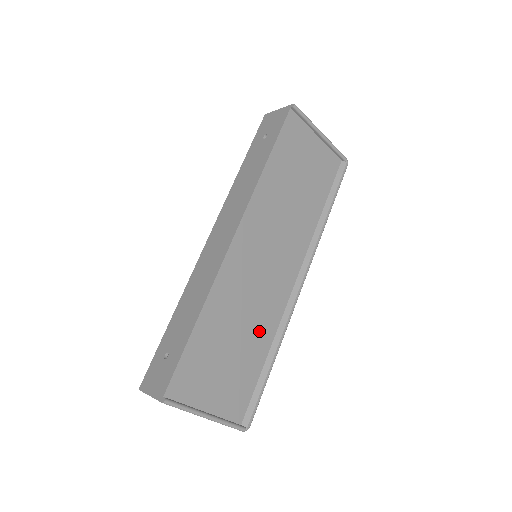
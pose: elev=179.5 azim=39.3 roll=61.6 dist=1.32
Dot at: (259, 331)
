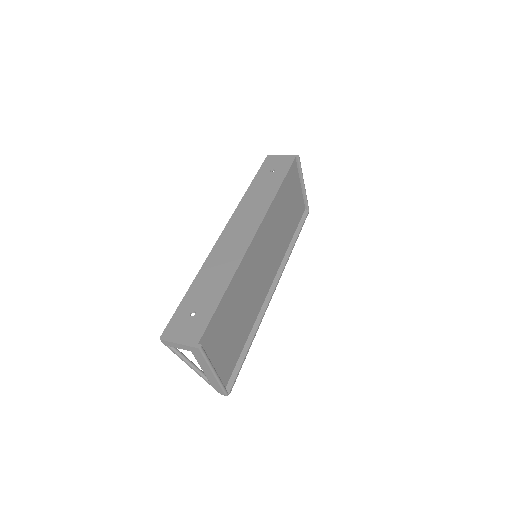
Dot at: (249, 315)
